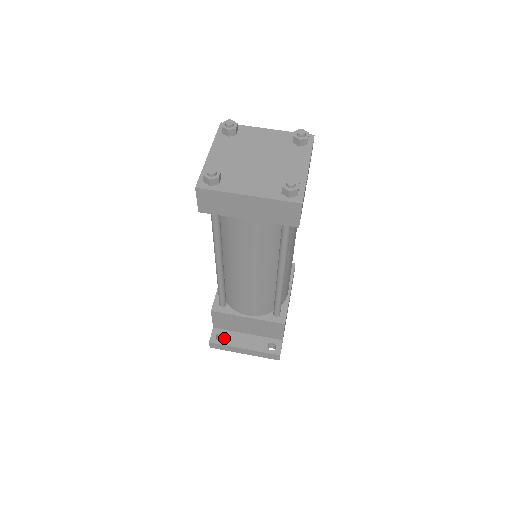
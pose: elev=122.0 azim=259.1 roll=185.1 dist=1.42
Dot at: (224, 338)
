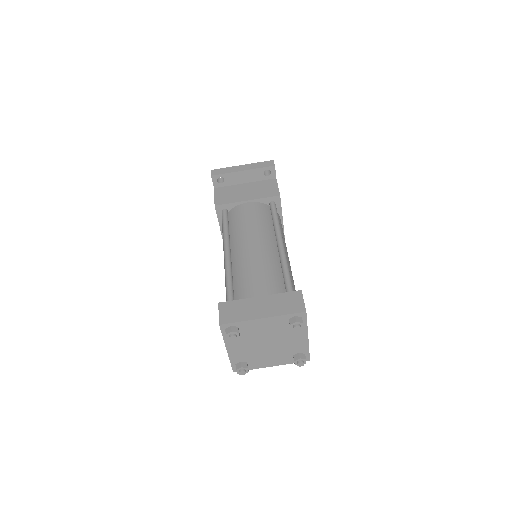
Dot at: occluded
